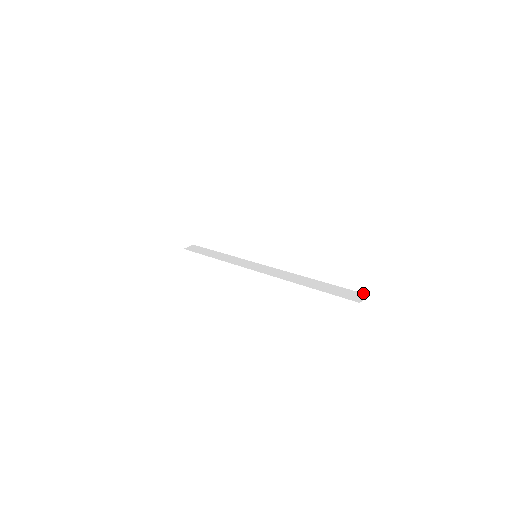
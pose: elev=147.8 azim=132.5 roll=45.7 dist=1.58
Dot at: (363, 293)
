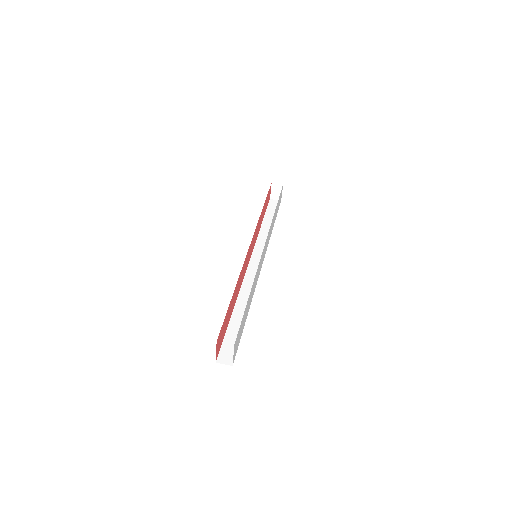
Dot at: (234, 359)
